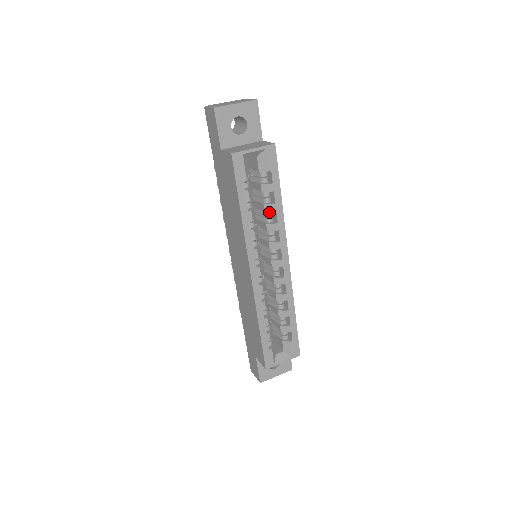
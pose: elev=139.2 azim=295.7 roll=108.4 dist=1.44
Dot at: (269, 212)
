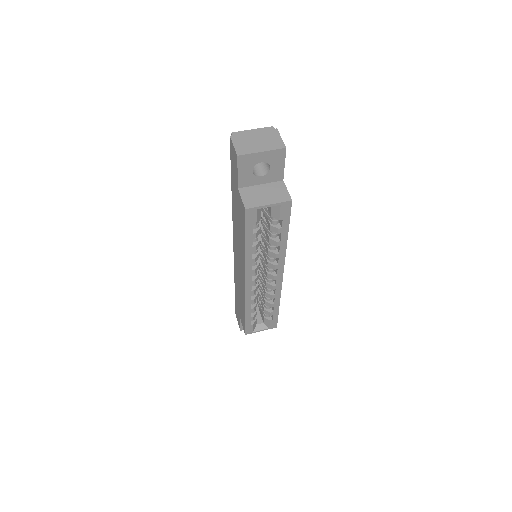
Dot at: (273, 244)
